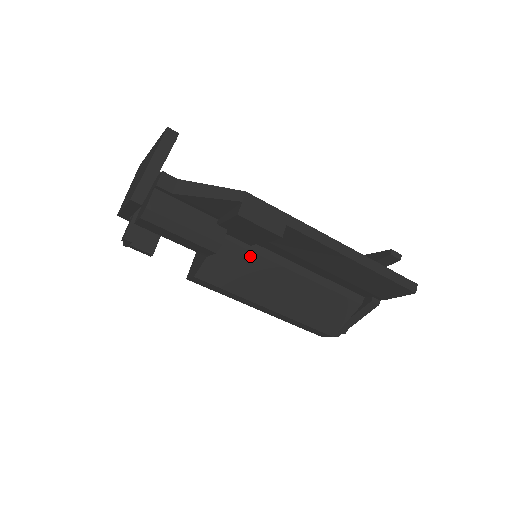
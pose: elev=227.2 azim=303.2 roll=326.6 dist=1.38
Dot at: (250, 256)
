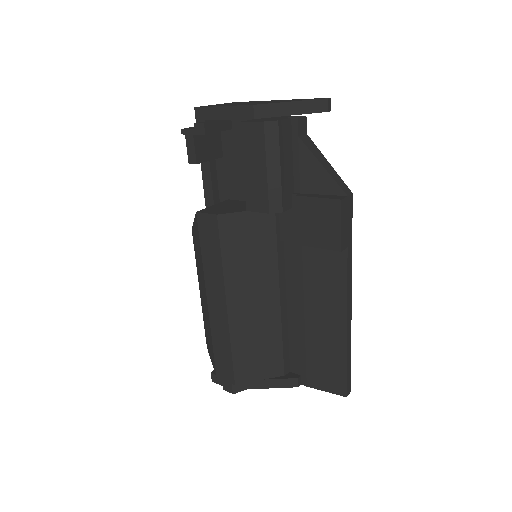
Dot at: (272, 247)
